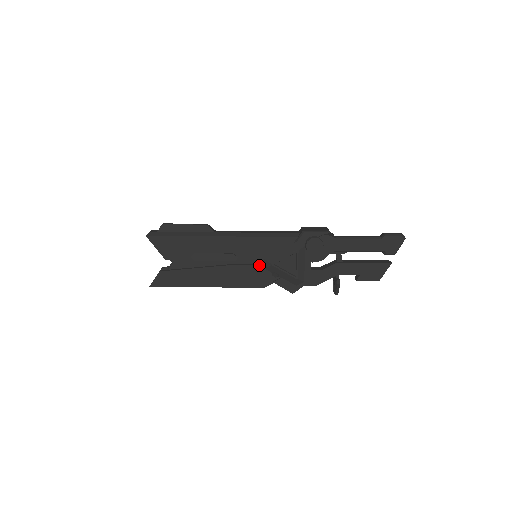
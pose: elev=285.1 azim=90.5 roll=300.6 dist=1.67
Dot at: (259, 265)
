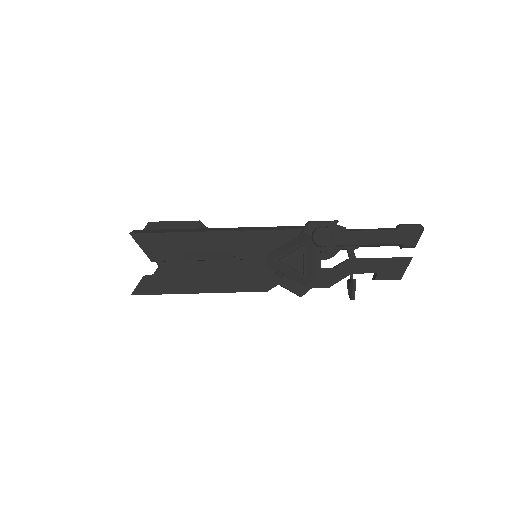
Dot at: (260, 264)
